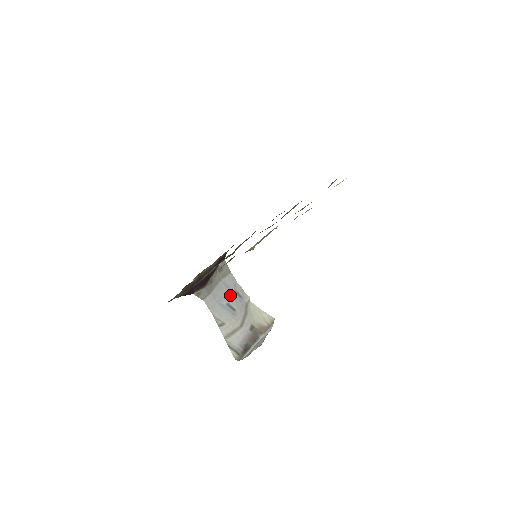
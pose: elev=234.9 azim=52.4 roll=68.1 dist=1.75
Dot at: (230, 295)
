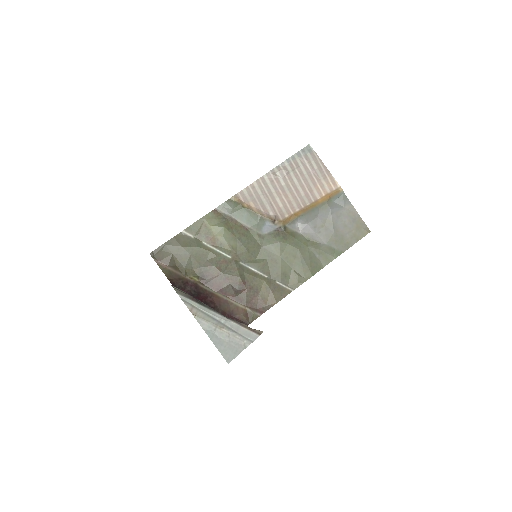
Dot at: occluded
